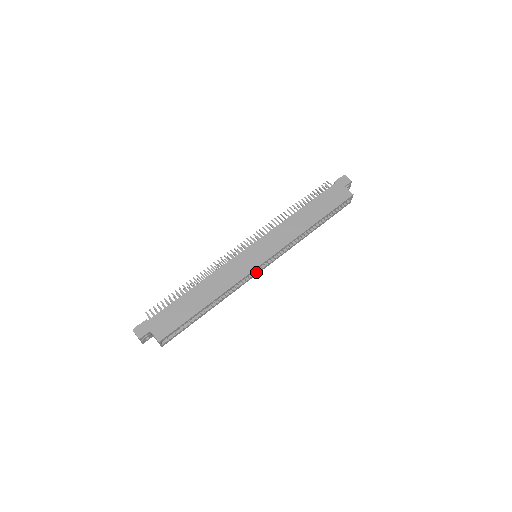
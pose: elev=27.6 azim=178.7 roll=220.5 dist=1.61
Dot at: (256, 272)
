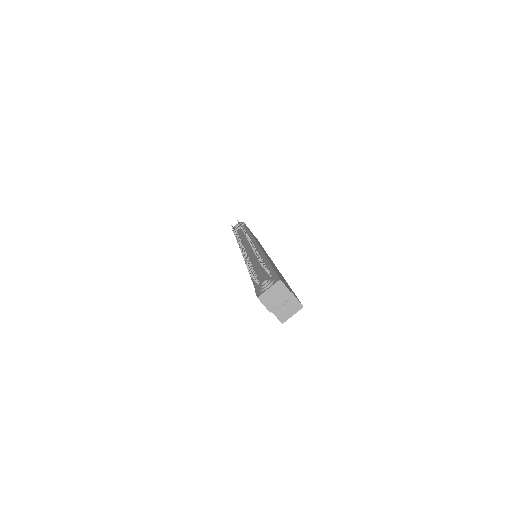
Dot at: occluded
